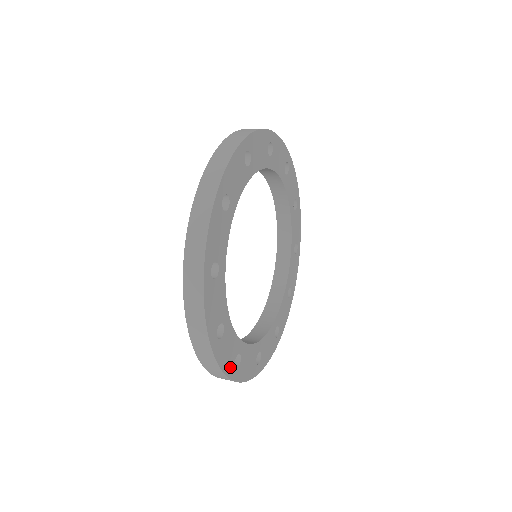
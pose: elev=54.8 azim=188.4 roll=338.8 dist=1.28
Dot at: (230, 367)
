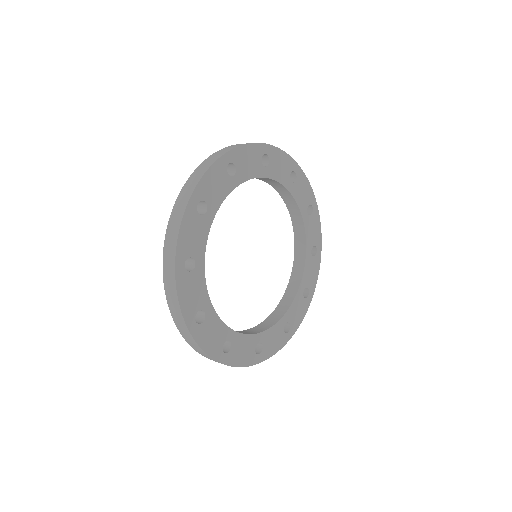
Dot at: (183, 251)
